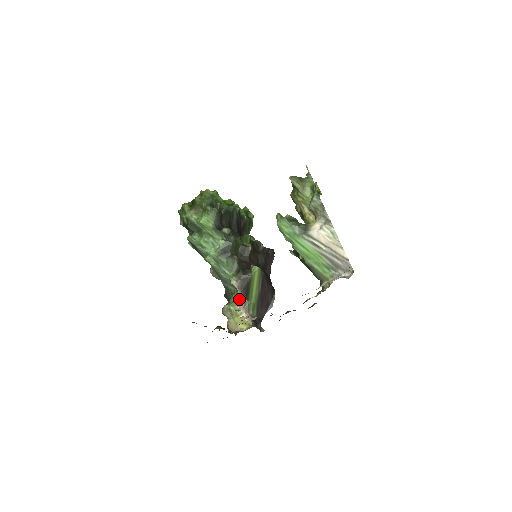
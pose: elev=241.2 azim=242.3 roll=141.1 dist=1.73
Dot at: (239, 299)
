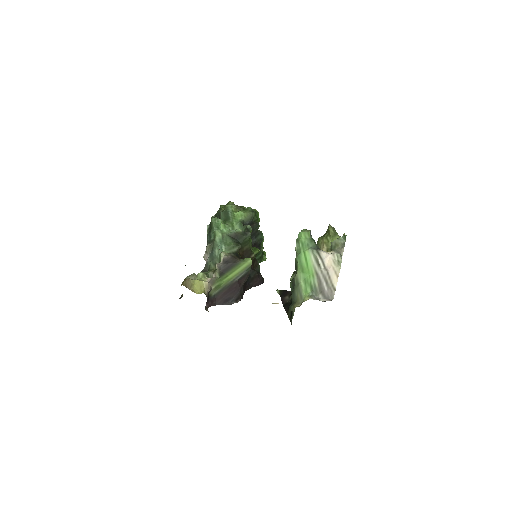
Dot at: (211, 276)
